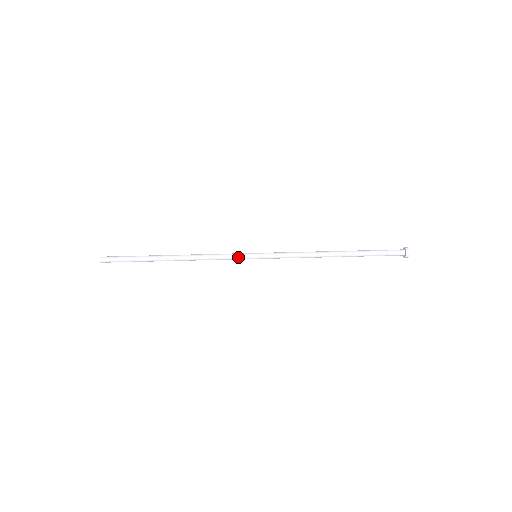
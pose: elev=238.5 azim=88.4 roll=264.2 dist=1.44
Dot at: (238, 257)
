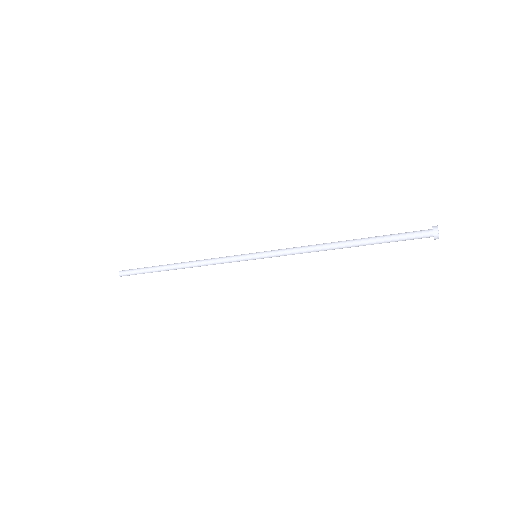
Dot at: (239, 261)
